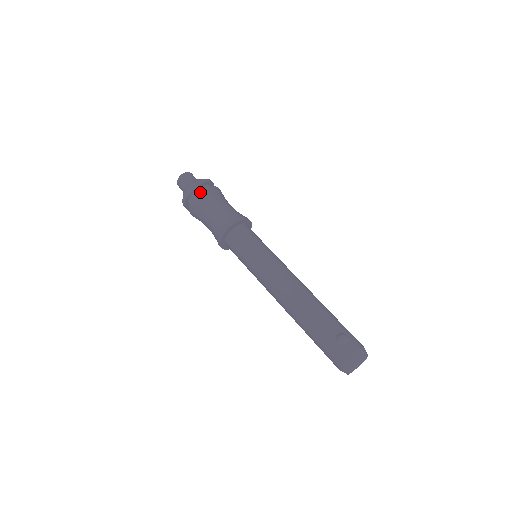
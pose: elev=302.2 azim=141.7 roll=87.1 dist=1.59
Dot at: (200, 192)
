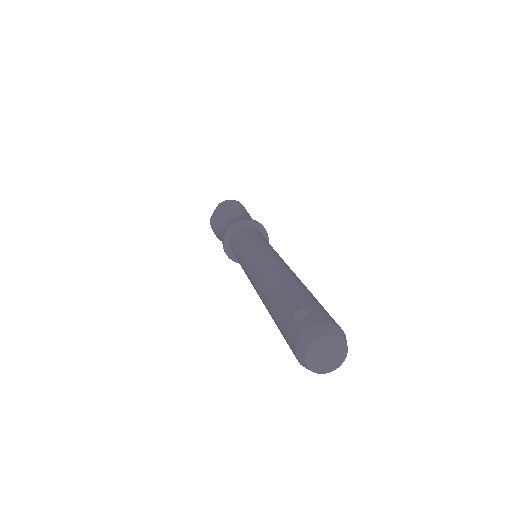
Dot at: (219, 211)
